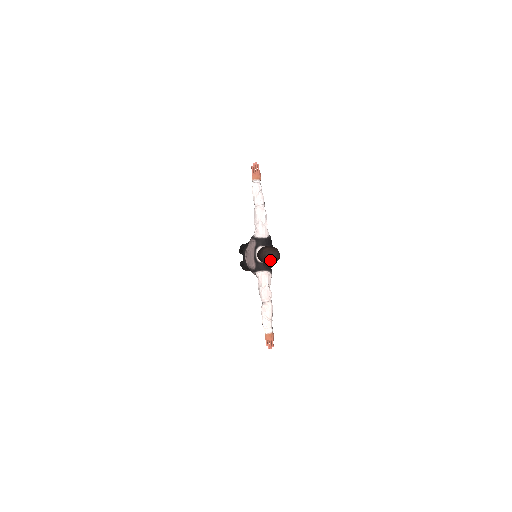
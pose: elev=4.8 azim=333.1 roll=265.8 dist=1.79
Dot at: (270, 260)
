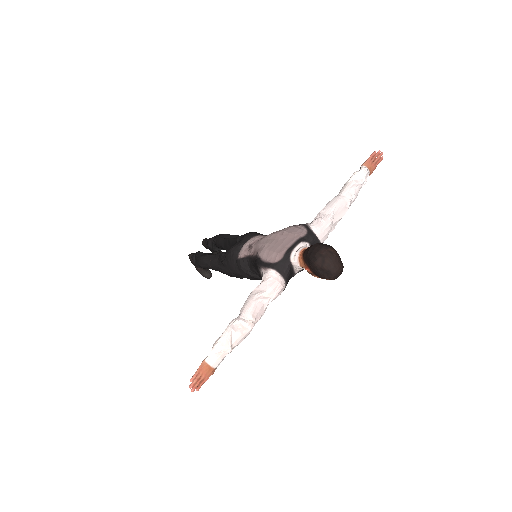
Dot at: (326, 269)
